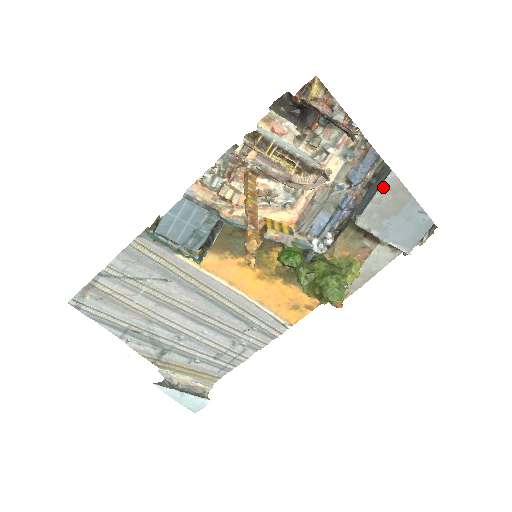
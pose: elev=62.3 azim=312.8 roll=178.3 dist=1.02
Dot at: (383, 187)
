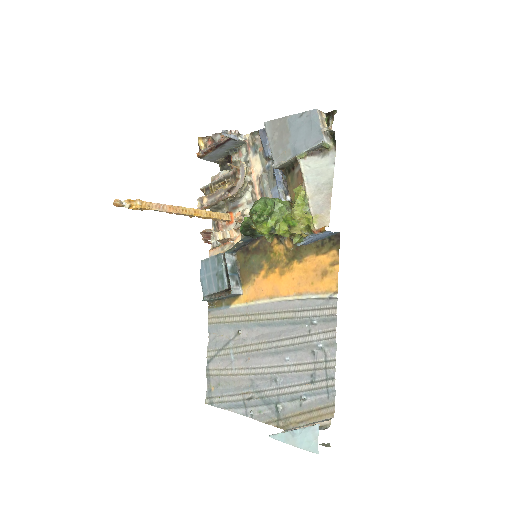
Dot at: (269, 134)
